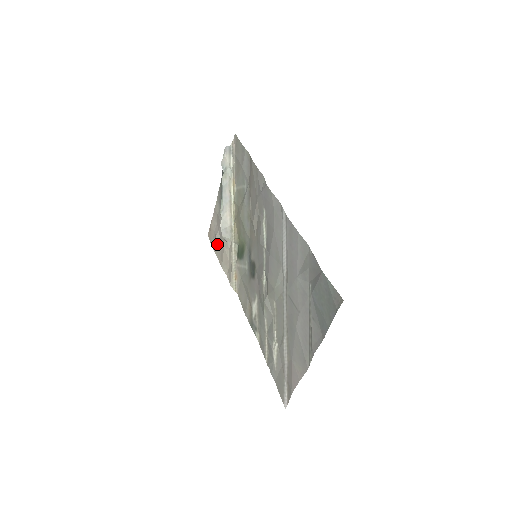
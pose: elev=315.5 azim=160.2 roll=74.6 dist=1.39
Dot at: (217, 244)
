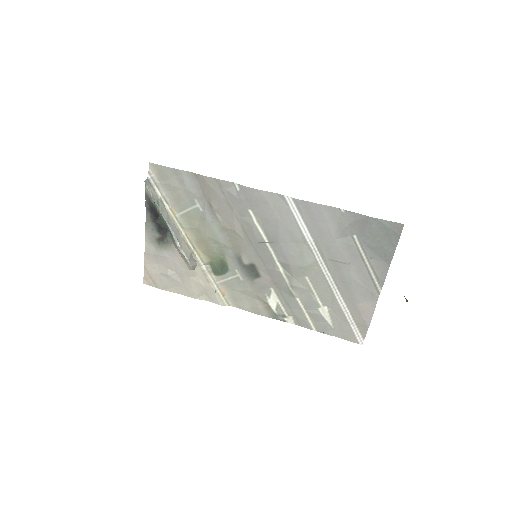
Dot at: (173, 281)
